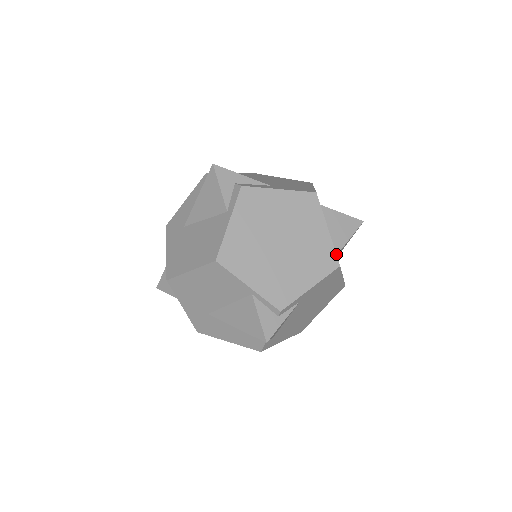
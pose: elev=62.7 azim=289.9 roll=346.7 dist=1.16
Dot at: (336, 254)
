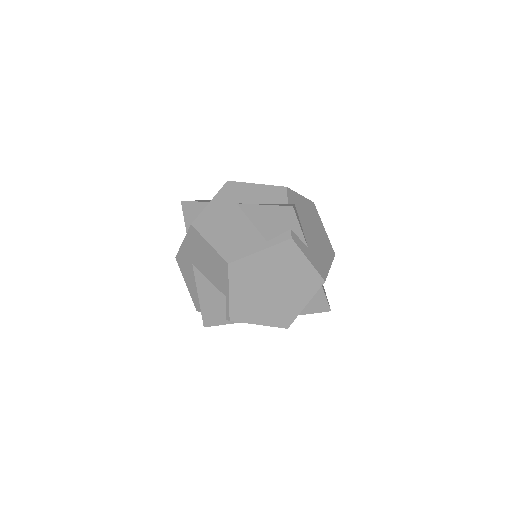
Dot at: (293, 321)
